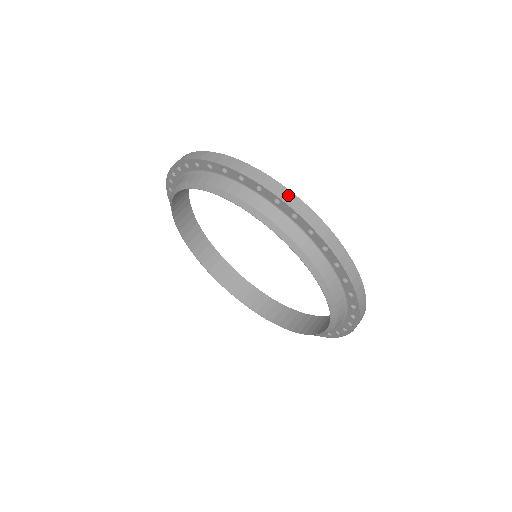
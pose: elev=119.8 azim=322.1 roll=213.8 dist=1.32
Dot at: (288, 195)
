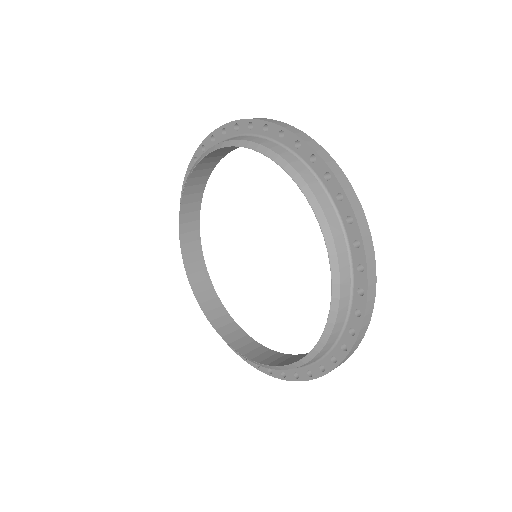
Dot at: (354, 197)
